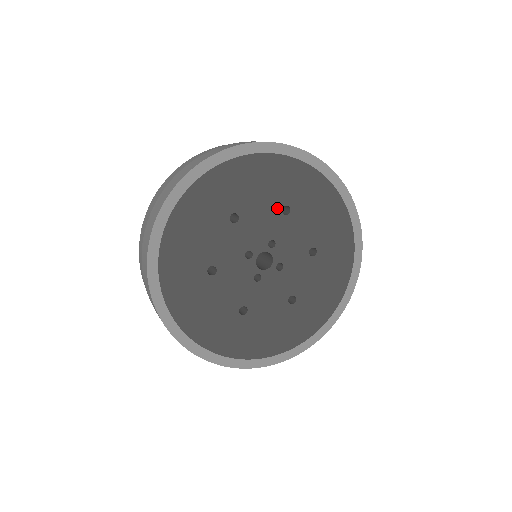
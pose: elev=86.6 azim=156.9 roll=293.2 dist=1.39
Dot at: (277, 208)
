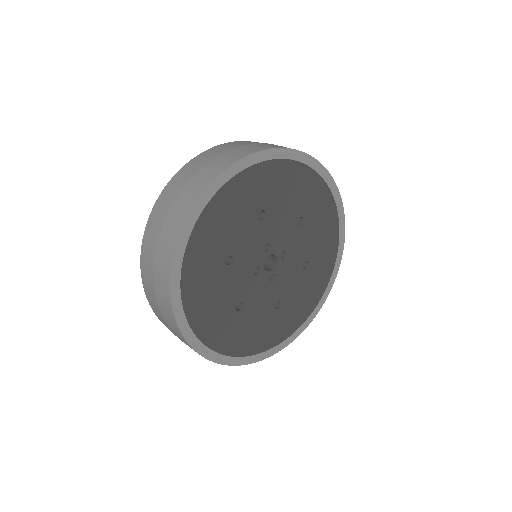
Dot at: (254, 221)
